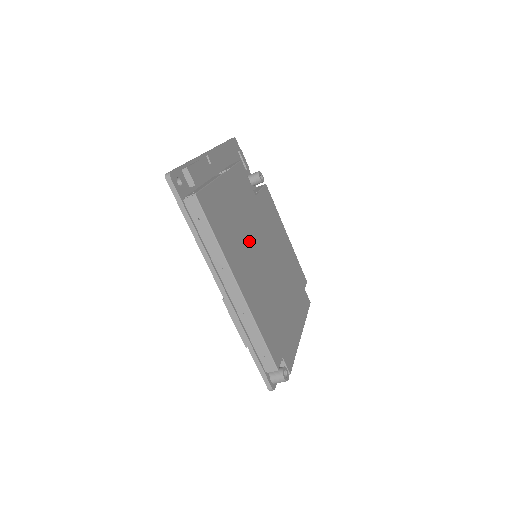
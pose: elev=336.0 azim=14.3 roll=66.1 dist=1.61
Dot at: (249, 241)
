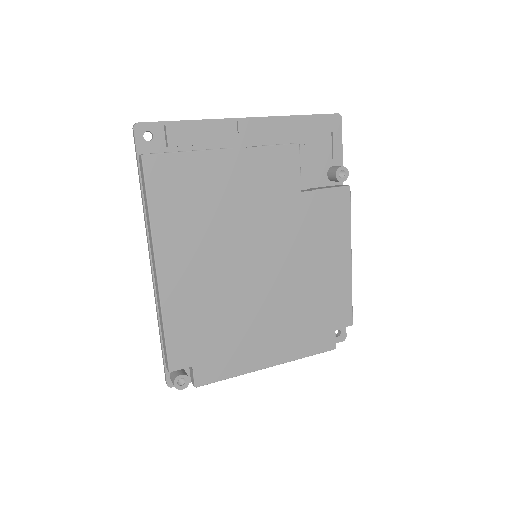
Dot at: (229, 234)
